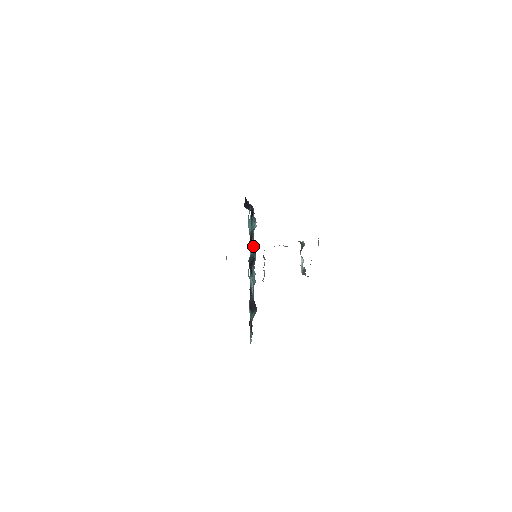
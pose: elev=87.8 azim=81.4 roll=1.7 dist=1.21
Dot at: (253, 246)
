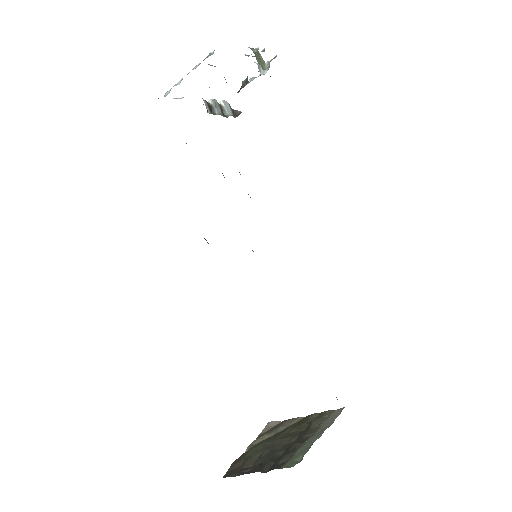
Dot at: occluded
